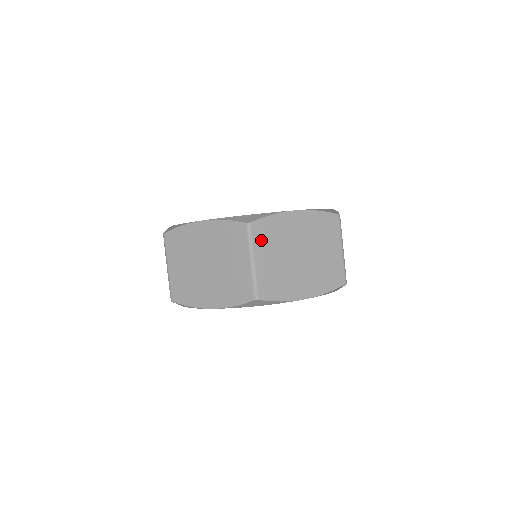
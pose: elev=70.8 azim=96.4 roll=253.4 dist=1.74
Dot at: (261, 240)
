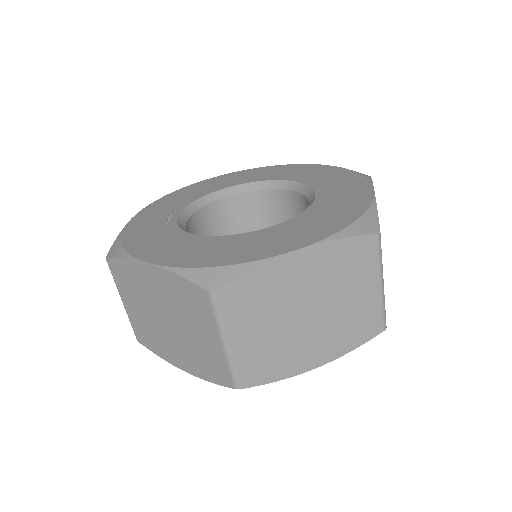
Dot at: (237, 311)
